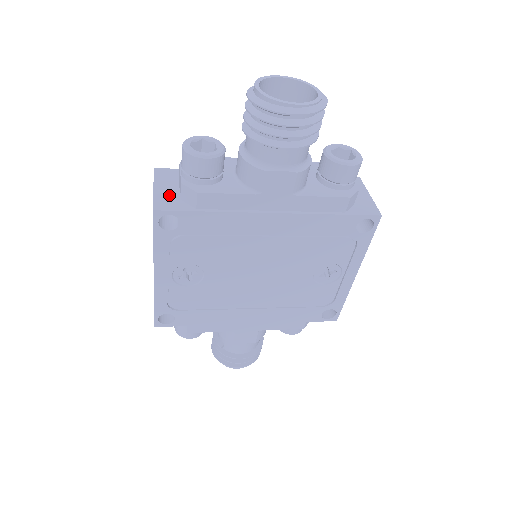
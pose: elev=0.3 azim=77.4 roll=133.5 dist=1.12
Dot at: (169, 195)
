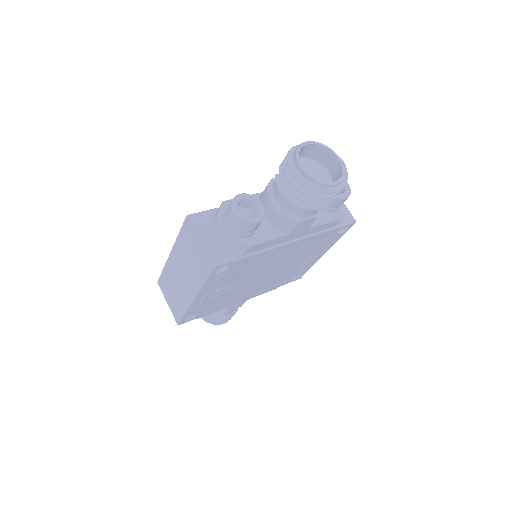
Dot at: (216, 246)
